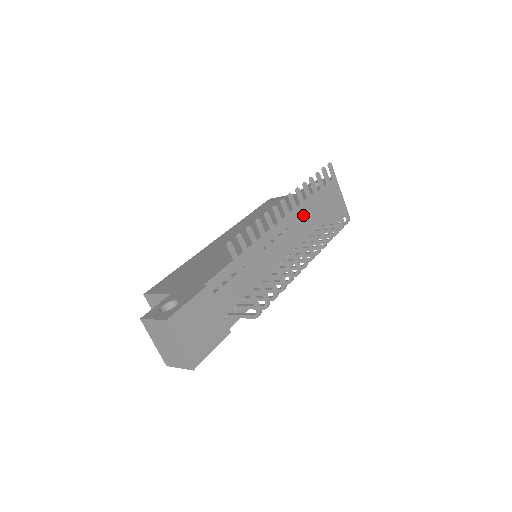
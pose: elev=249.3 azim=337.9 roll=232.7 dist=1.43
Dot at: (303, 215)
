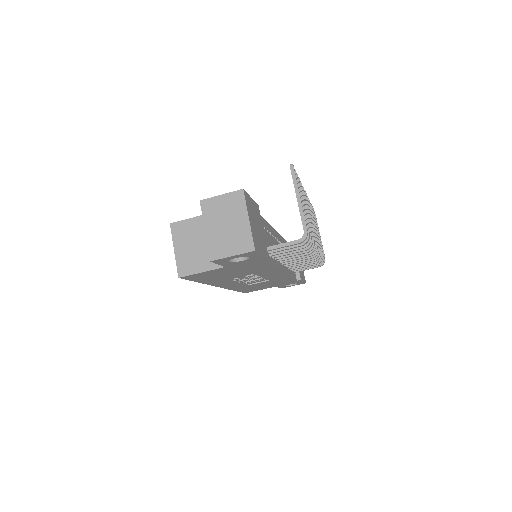
Dot at: occluded
